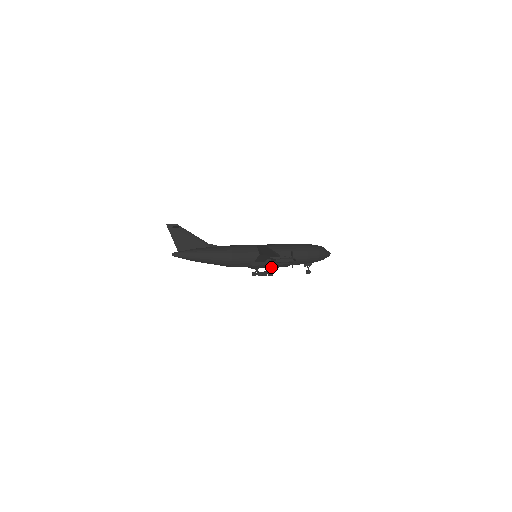
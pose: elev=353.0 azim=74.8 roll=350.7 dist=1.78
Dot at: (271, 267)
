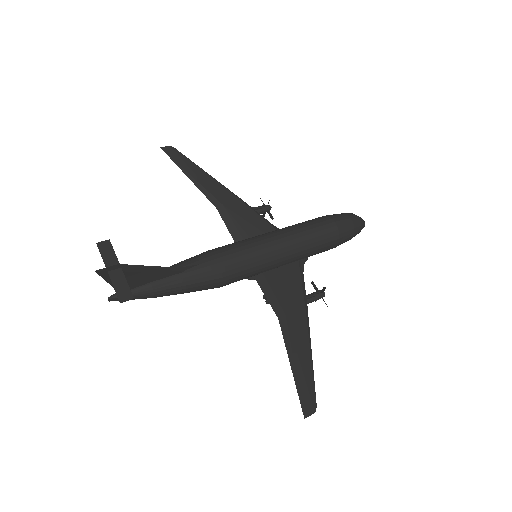
Dot at: occluded
